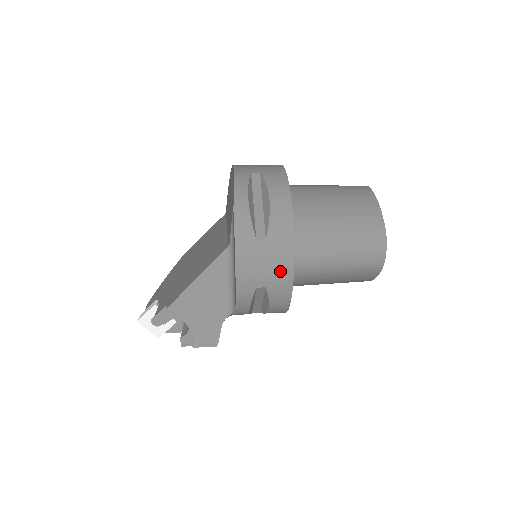
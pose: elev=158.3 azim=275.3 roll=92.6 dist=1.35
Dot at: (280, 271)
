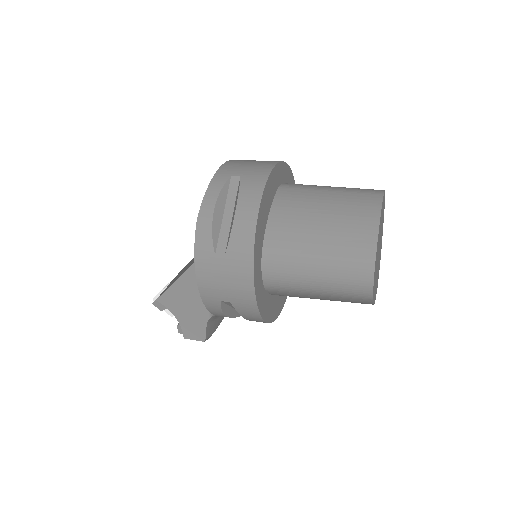
Dot at: (241, 290)
